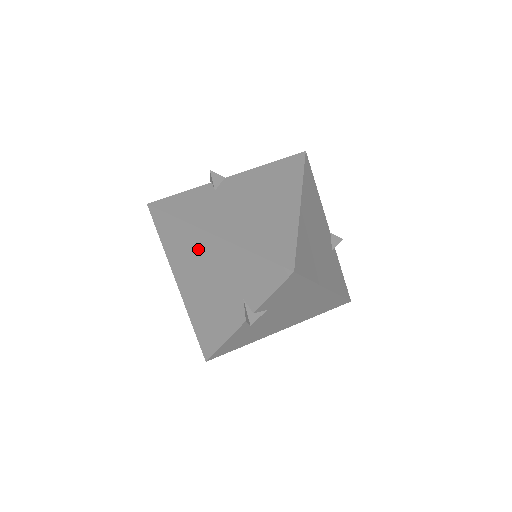
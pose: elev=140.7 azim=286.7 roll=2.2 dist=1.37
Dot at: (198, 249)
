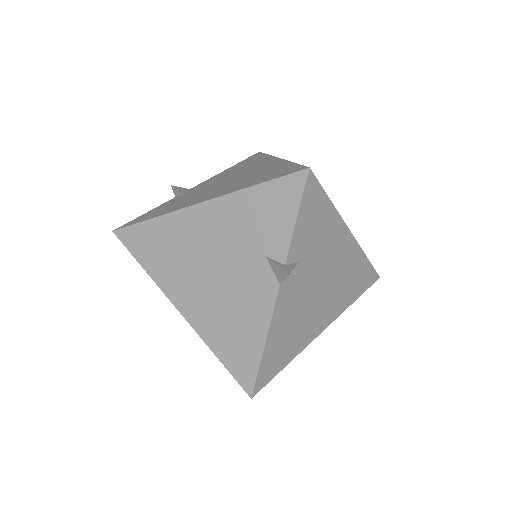
Dot at: (189, 237)
